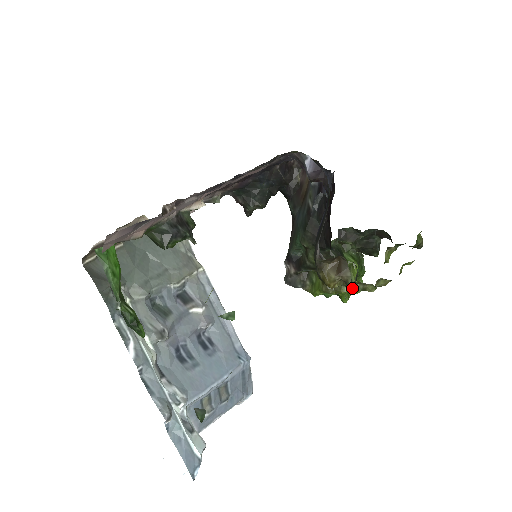
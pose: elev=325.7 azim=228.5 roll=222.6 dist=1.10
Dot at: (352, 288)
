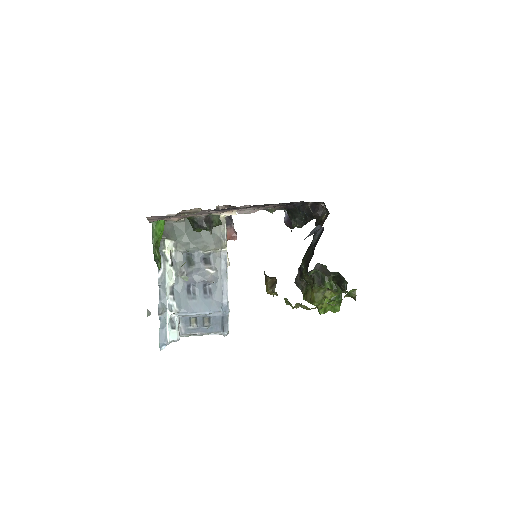
Dot at: occluded
